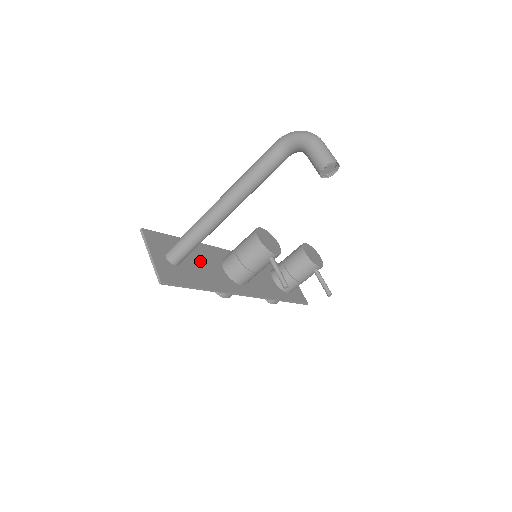
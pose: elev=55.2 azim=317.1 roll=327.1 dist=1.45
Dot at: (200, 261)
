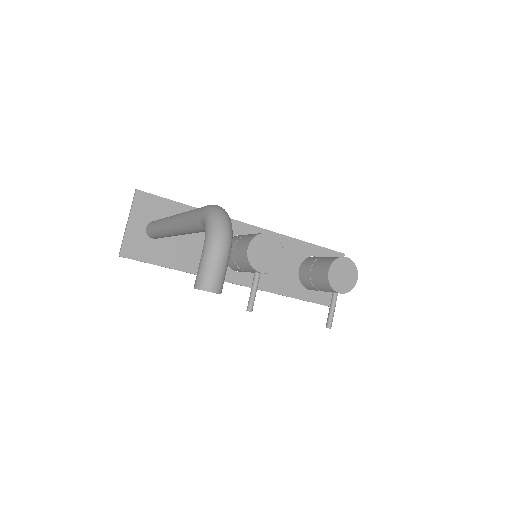
Dot at: (195, 236)
